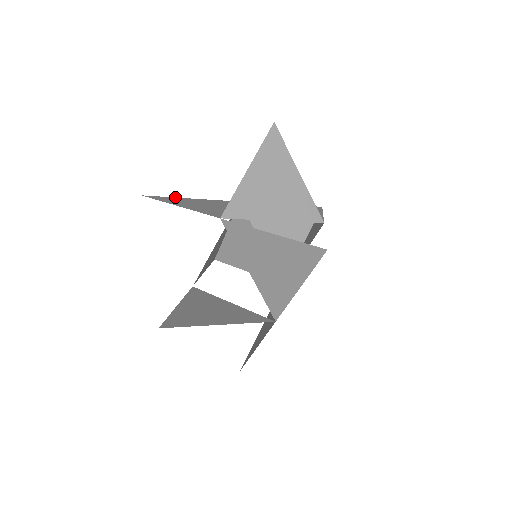
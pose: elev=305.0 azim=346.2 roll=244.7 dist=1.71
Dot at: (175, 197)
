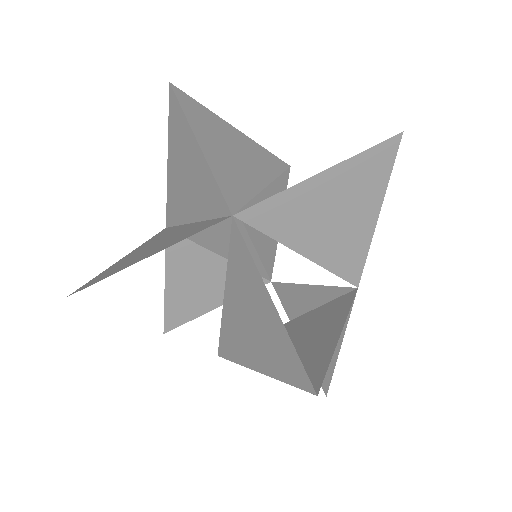
Dot at: occluded
